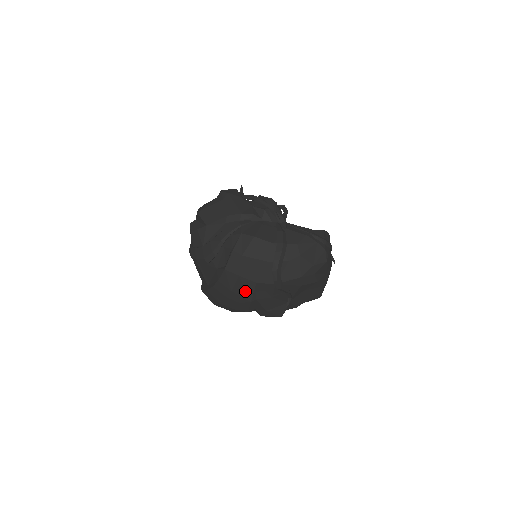
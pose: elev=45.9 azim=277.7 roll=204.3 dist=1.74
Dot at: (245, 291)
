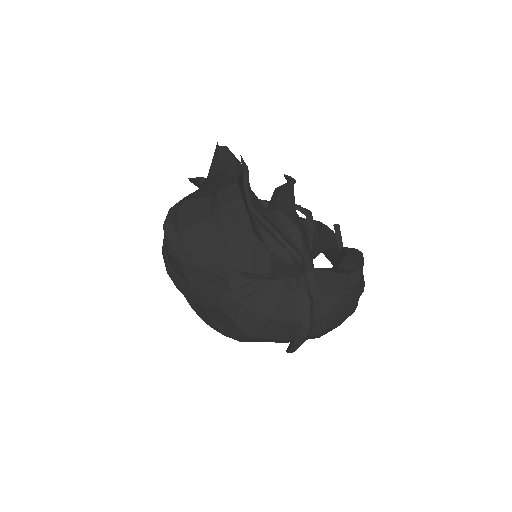
Dot at: occluded
